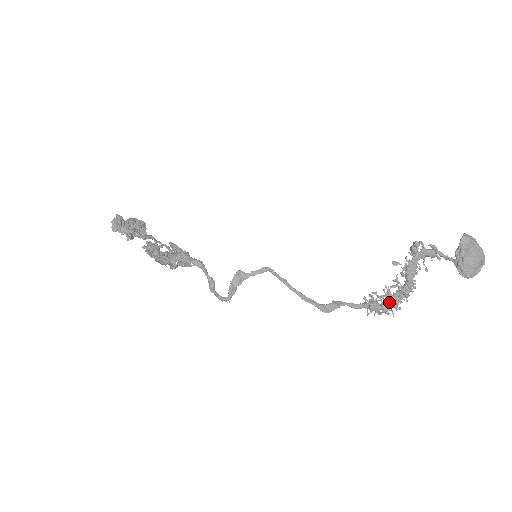
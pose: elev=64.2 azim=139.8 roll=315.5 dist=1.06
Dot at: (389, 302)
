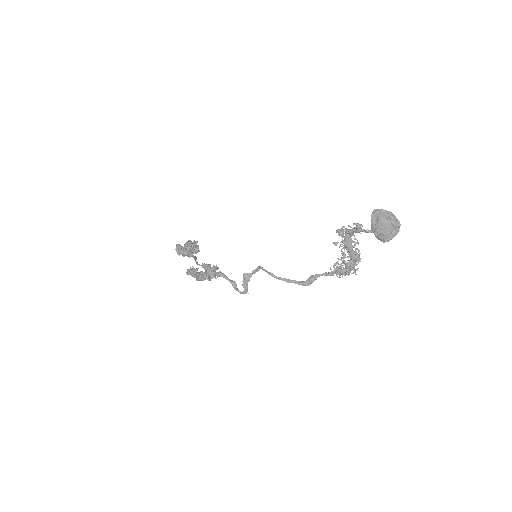
Dot at: (347, 267)
